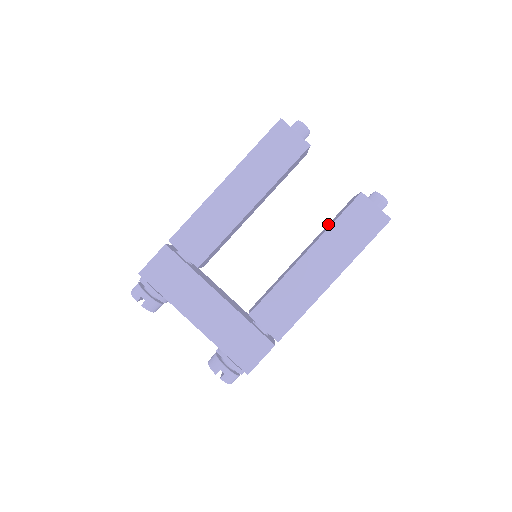
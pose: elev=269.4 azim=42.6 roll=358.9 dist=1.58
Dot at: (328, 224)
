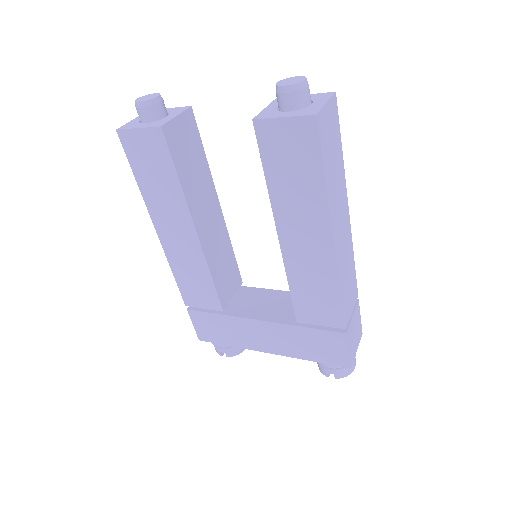
Dot at: occluded
